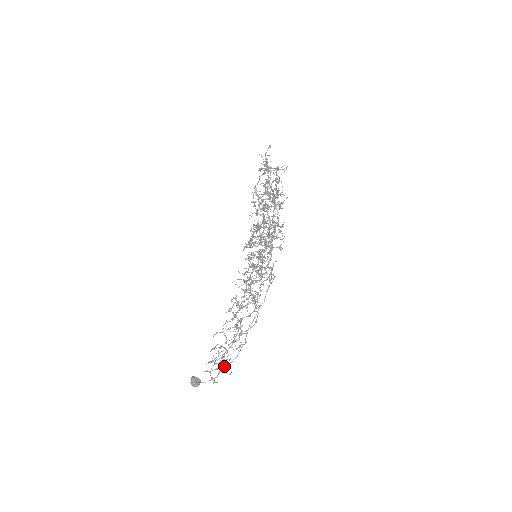
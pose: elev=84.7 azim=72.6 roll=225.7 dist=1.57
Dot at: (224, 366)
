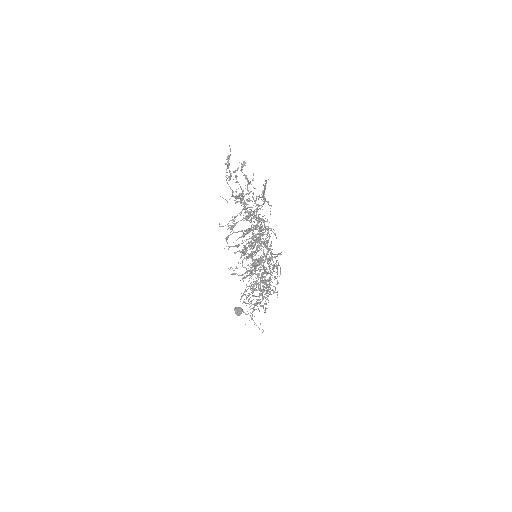
Dot at: (257, 306)
